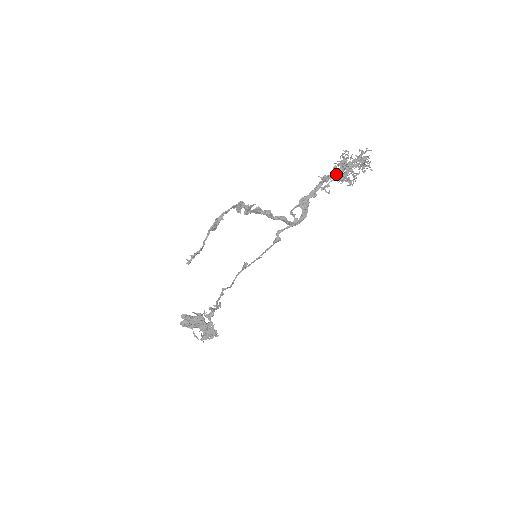
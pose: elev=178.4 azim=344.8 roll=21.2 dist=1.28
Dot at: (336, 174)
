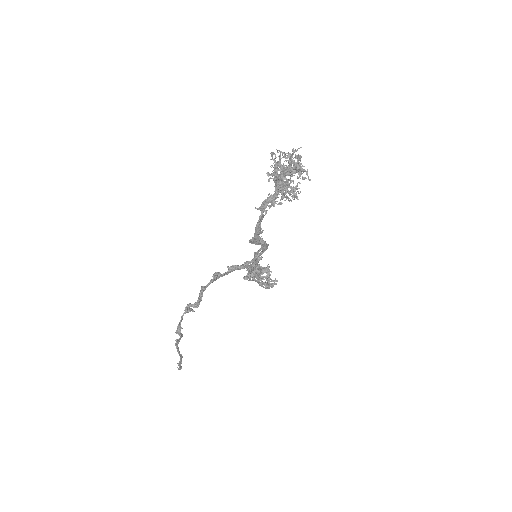
Dot at: (273, 194)
